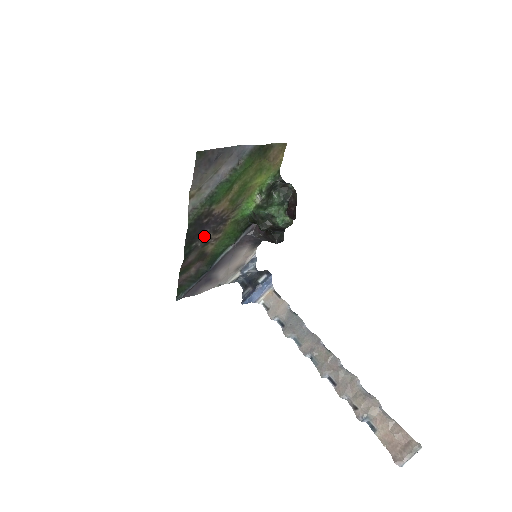
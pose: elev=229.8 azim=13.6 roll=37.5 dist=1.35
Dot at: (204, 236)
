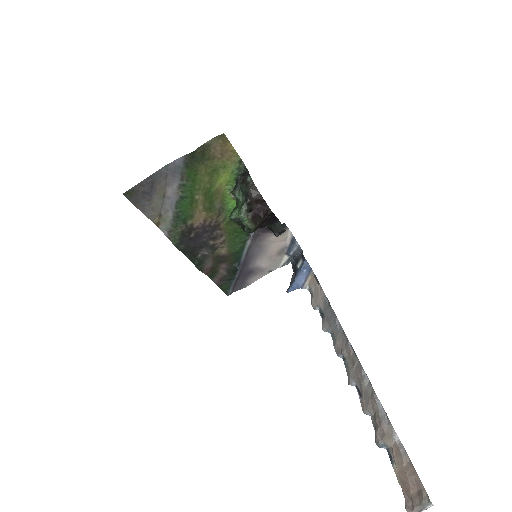
Dot at: (206, 245)
